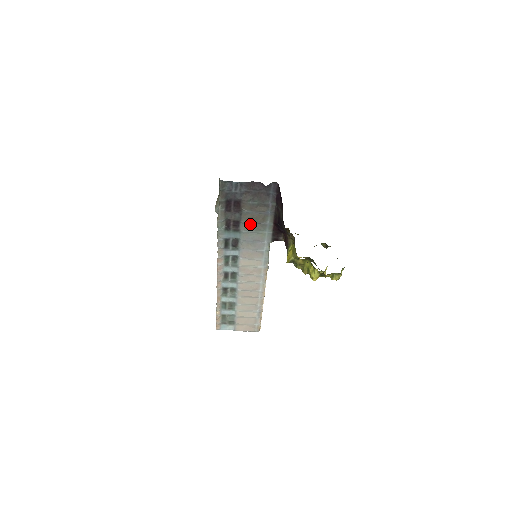
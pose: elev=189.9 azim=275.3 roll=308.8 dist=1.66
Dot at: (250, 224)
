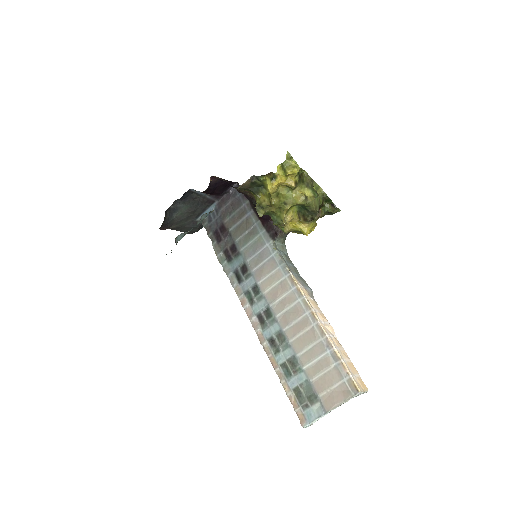
Dot at: (243, 238)
